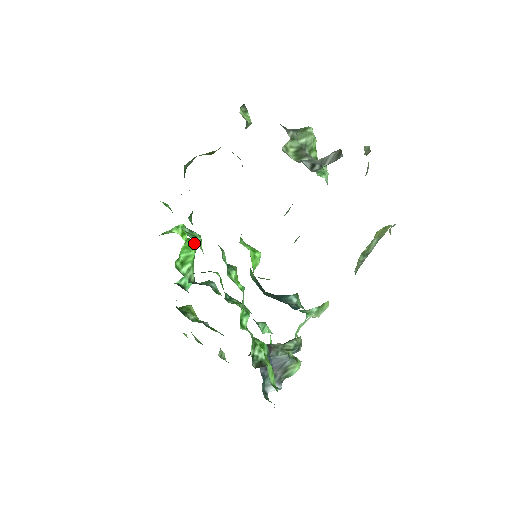
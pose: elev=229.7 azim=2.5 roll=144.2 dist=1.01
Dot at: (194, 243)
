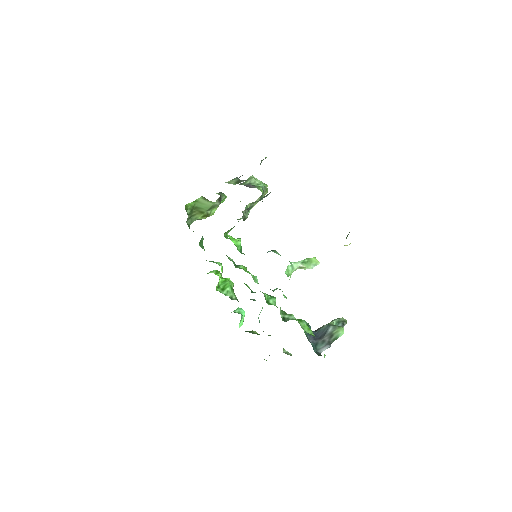
Dot at: (228, 278)
